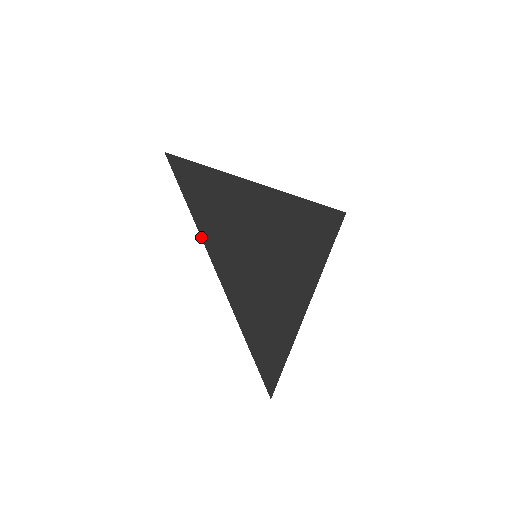
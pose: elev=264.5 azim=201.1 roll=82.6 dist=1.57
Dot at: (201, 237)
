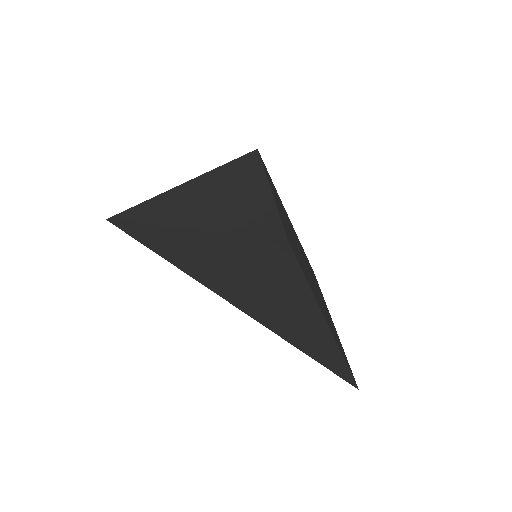
Dot at: occluded
